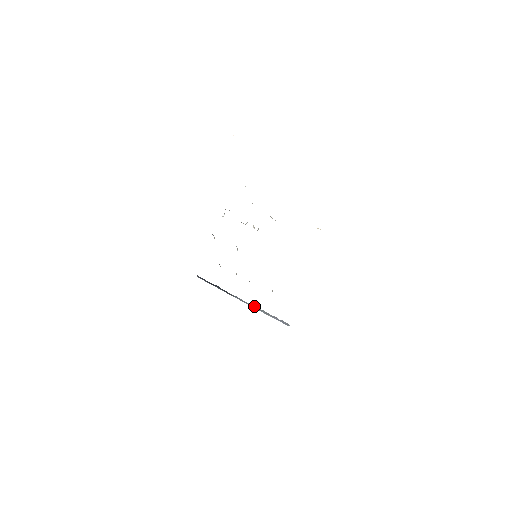
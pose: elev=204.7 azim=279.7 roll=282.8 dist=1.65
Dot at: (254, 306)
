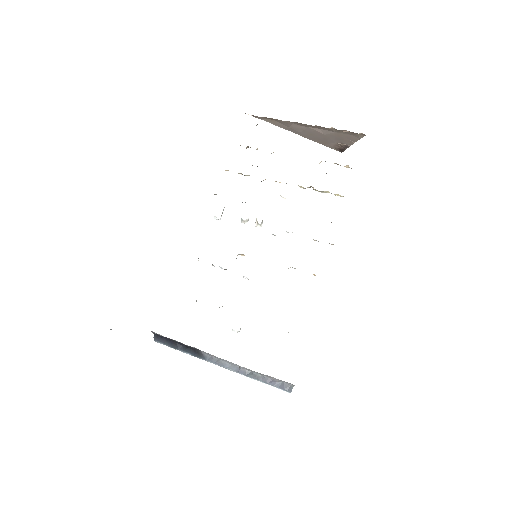
Dot at: (237, 367)
